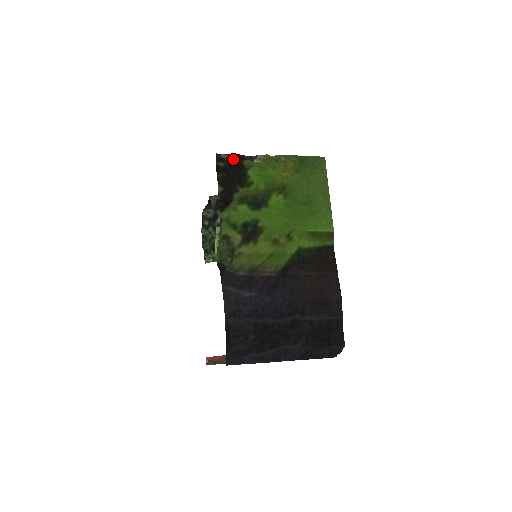
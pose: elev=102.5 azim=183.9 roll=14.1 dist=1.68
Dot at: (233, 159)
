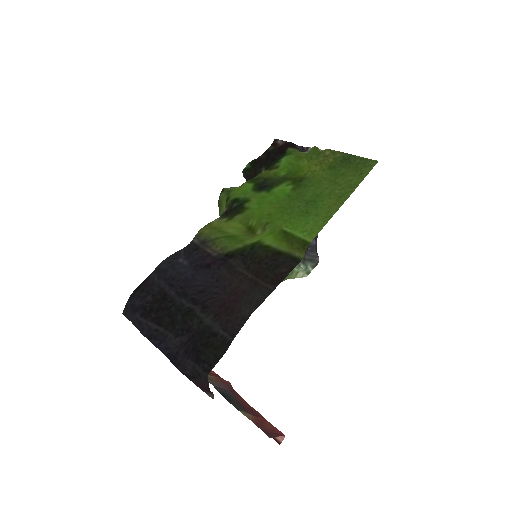
Dot at: (283, 145)
